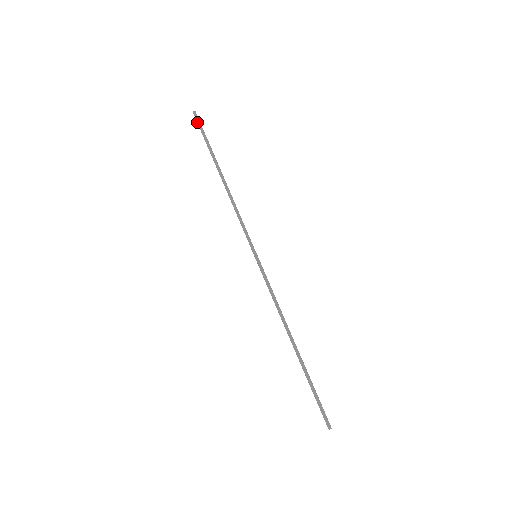
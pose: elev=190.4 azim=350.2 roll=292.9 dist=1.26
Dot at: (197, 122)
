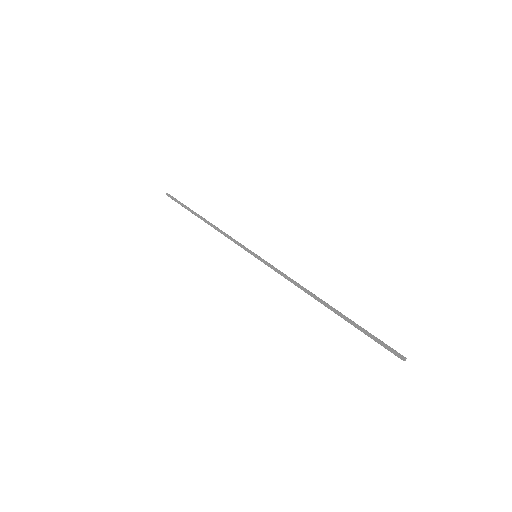
Dot at: occluded
